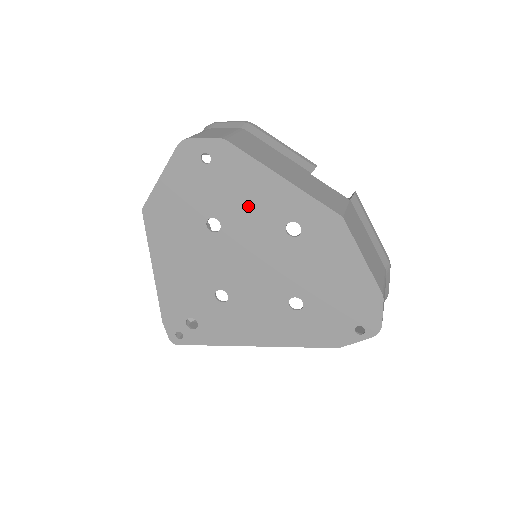
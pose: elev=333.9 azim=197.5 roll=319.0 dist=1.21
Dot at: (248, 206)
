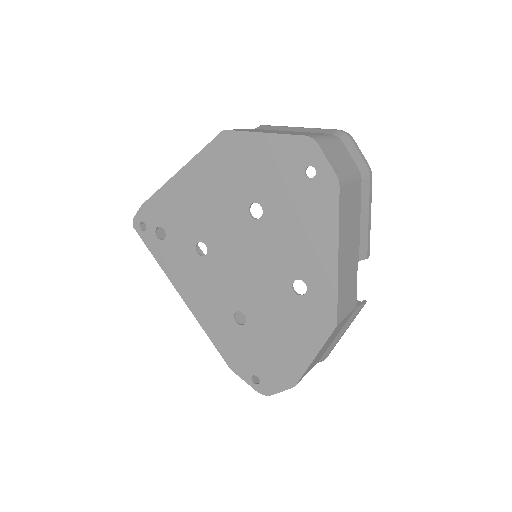
Dot at: (293, 236)
